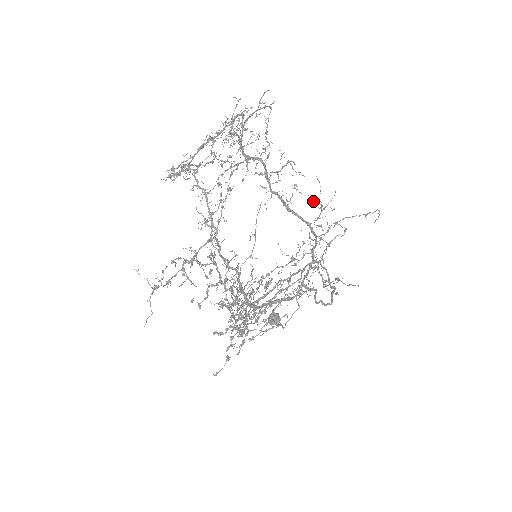
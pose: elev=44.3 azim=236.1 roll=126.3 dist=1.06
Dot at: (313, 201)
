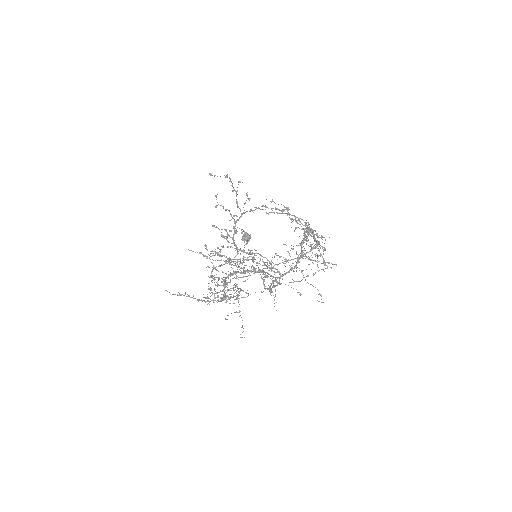
Dot at: (315, 256)
